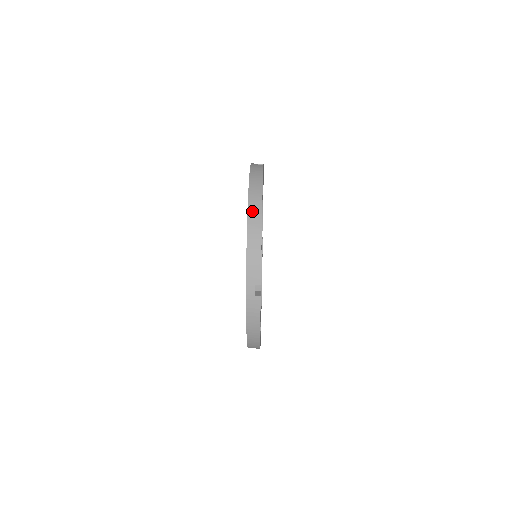
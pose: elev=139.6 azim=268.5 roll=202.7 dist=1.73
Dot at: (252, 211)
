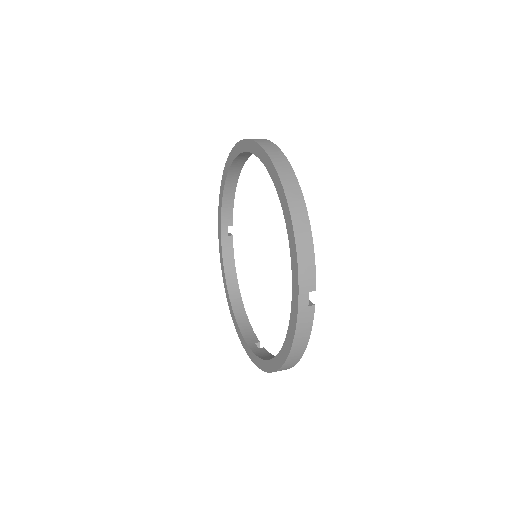
Dot at: (291, 197)
